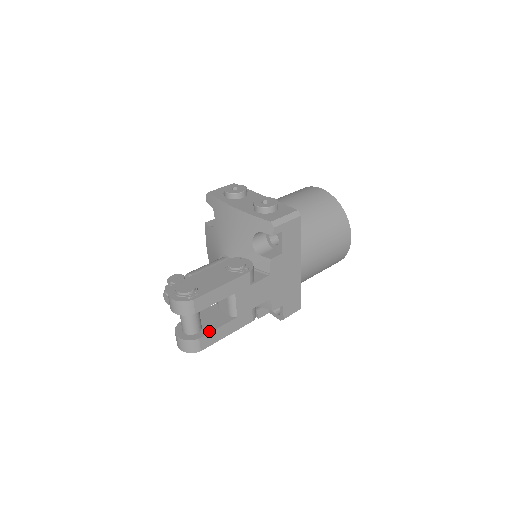
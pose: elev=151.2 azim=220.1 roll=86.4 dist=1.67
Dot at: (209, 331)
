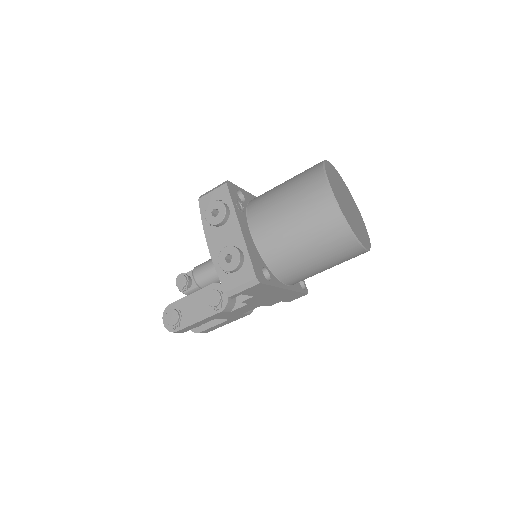
Dot at: (207, 328)
